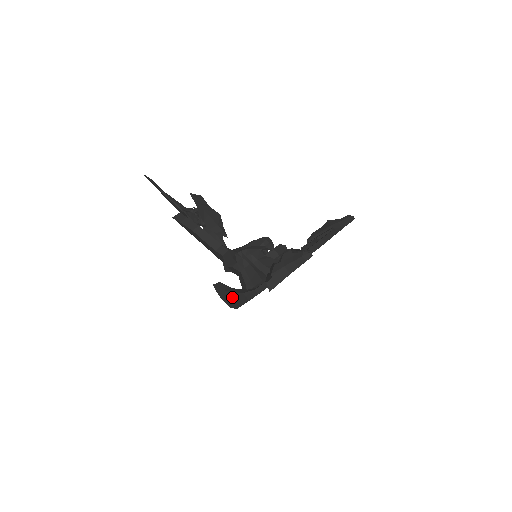
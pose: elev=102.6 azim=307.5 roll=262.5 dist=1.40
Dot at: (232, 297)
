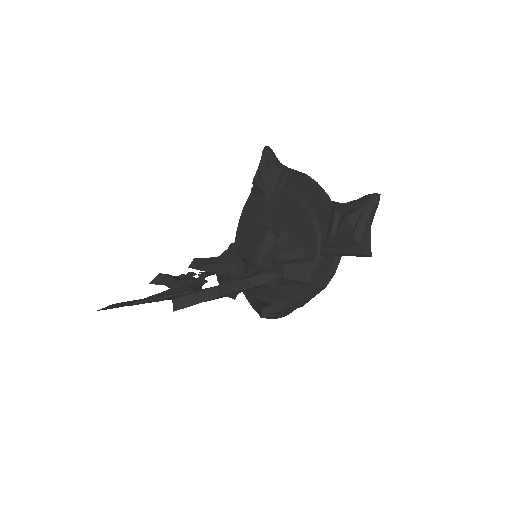
Dot at: (297, 304)
